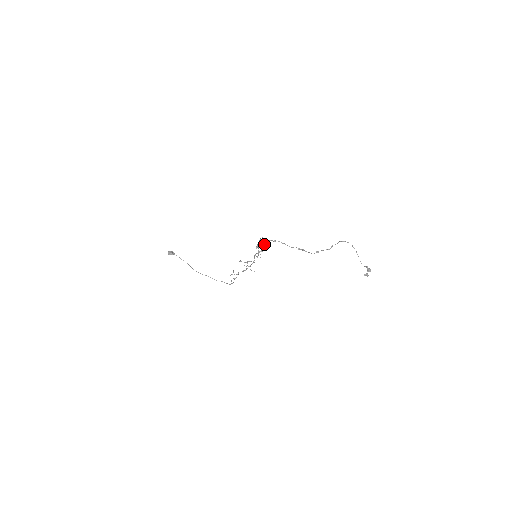
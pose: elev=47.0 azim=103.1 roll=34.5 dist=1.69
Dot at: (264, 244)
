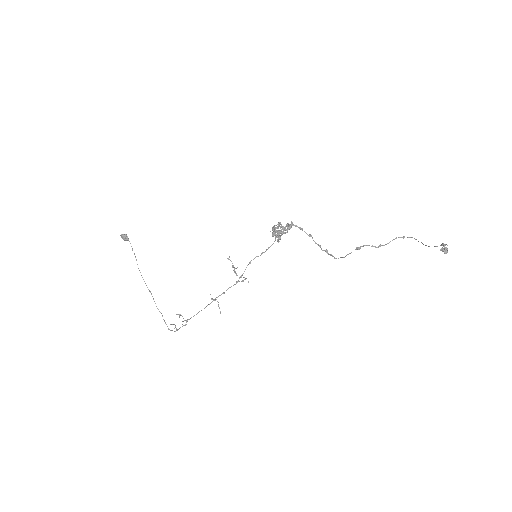
Dot at: (285, 228)
